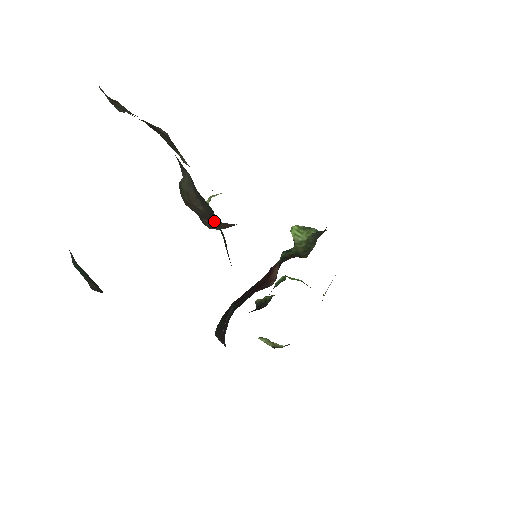
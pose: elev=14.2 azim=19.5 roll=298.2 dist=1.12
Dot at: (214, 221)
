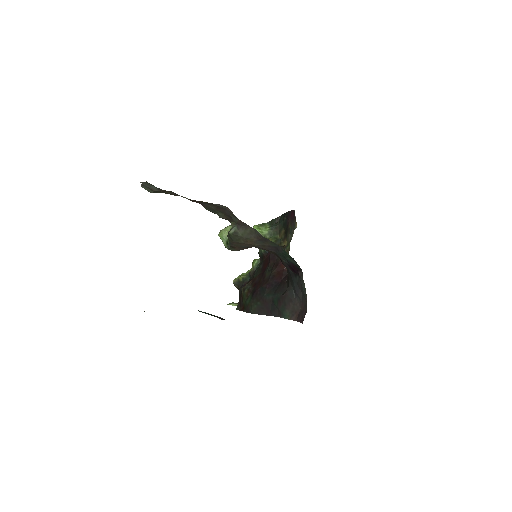
Dot at: (270, 250)
